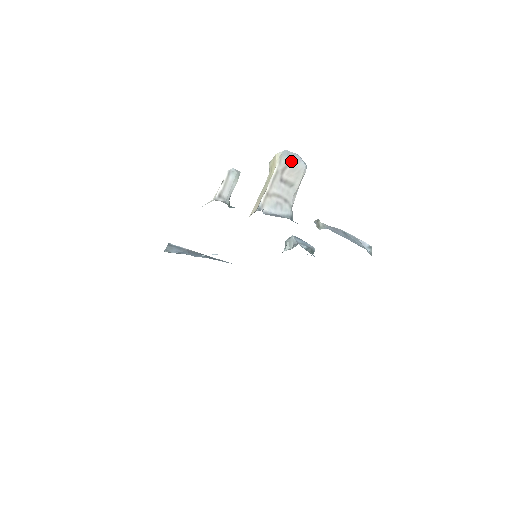
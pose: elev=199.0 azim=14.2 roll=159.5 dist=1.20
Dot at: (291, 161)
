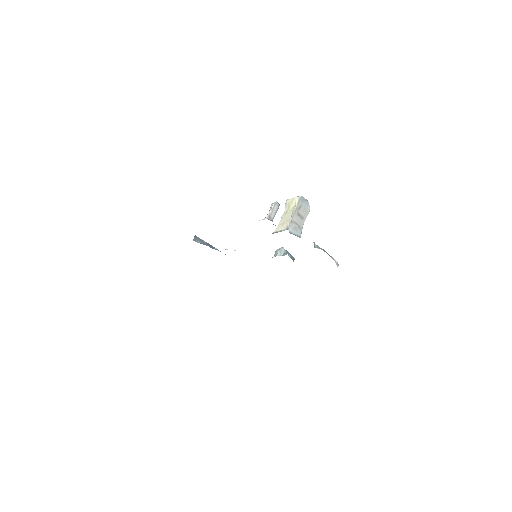
Dot at: (304, 203)
